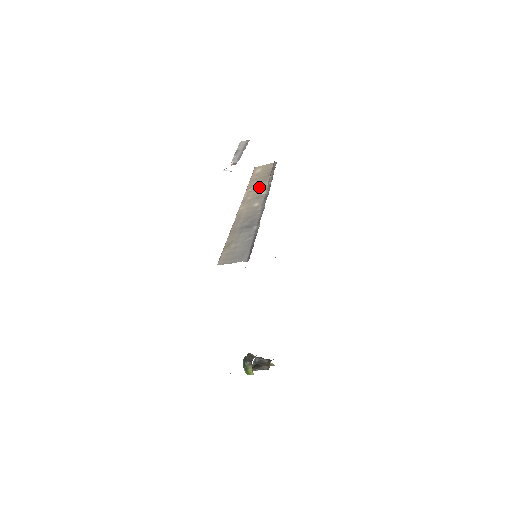
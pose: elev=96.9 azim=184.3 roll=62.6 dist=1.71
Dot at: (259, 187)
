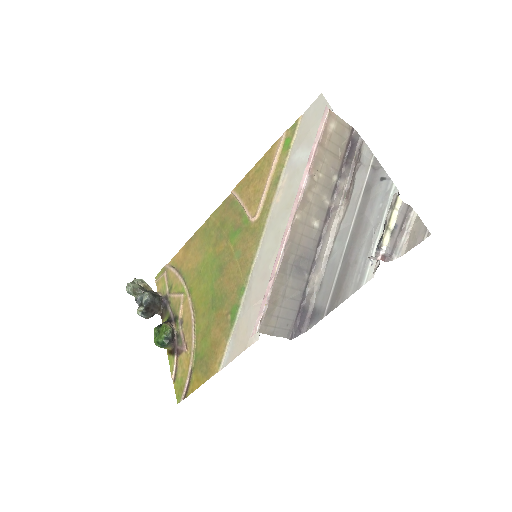
Dot at: (326, 180)
